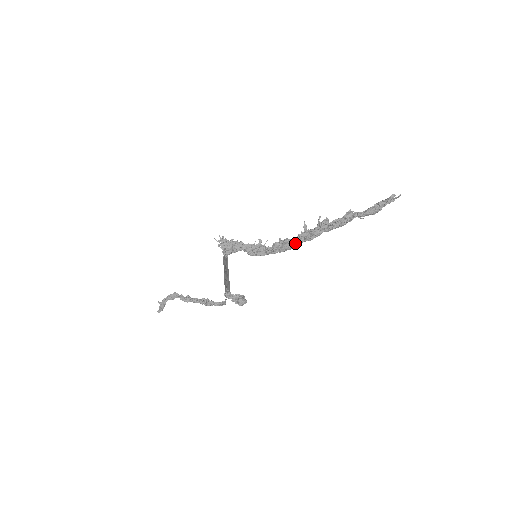
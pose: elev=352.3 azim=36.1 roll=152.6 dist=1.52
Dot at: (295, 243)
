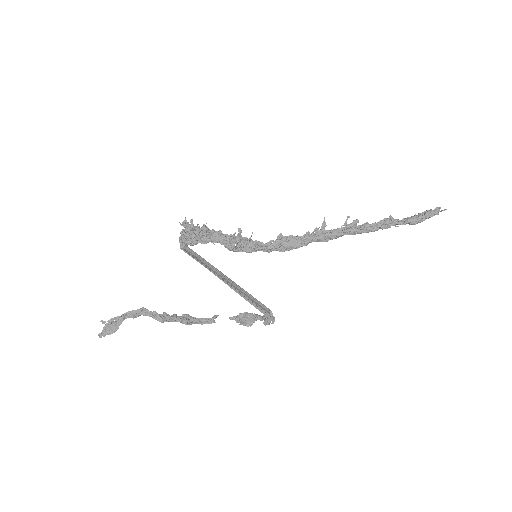
Dot at: (303, 243)
